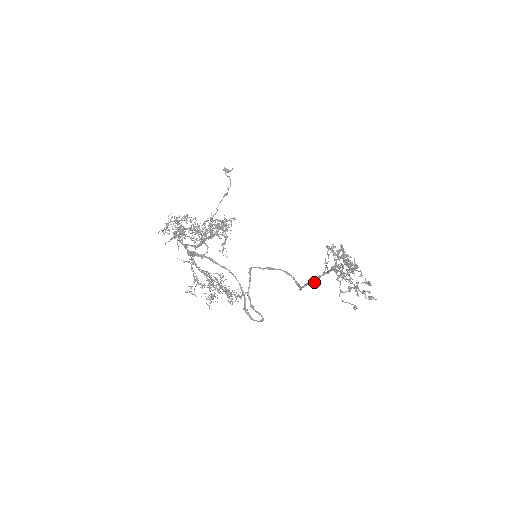
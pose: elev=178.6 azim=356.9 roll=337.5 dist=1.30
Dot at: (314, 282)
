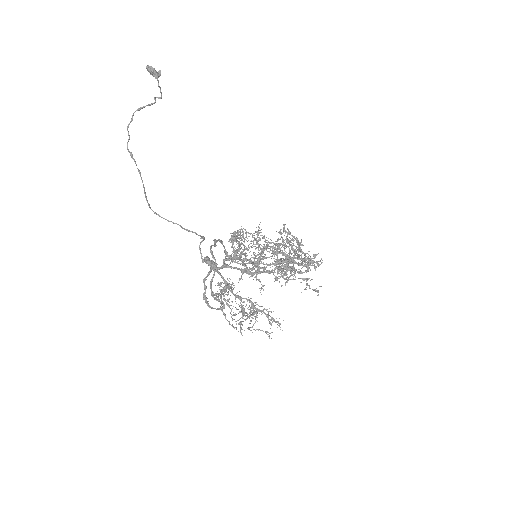
Dot at: (263, 263)
